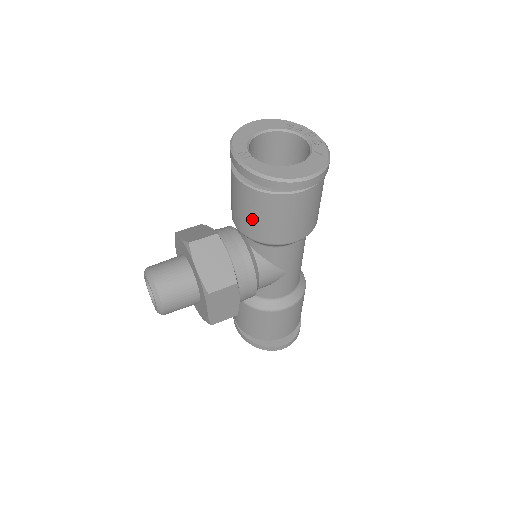
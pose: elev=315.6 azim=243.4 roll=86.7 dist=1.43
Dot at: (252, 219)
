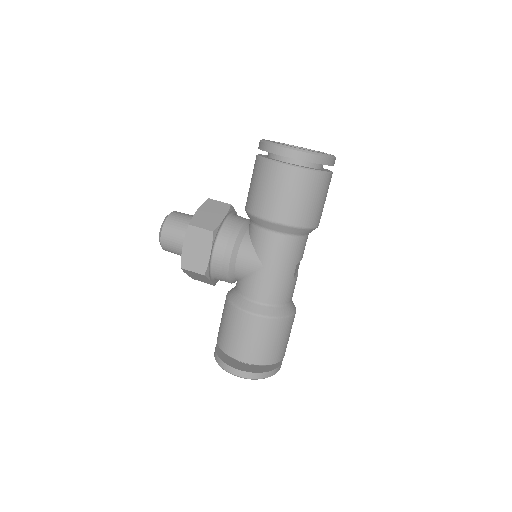
Dot at: (251, 188)
